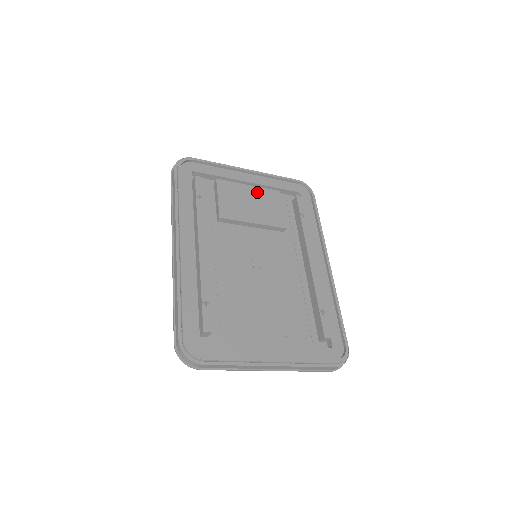
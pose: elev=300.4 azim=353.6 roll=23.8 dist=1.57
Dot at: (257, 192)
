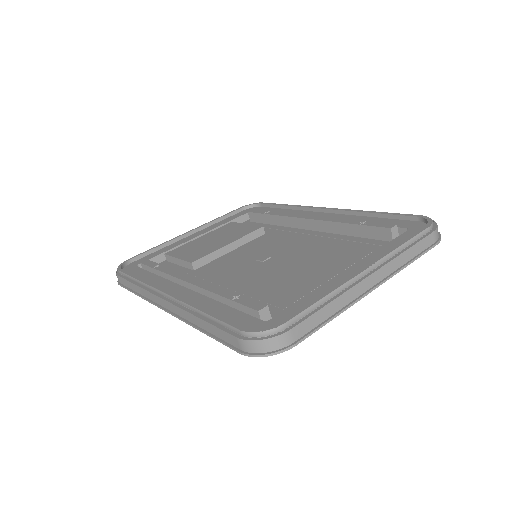
Dot at: (211, 234)
